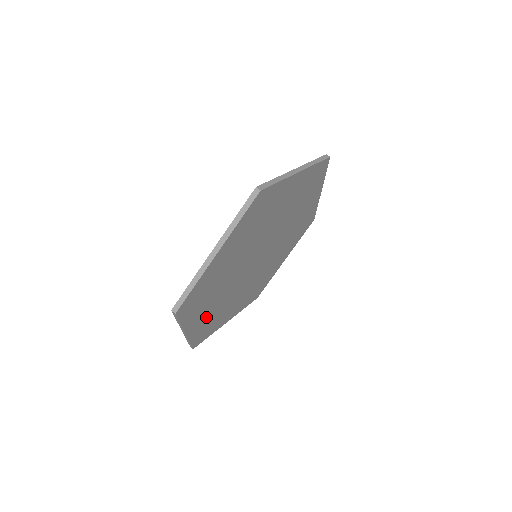
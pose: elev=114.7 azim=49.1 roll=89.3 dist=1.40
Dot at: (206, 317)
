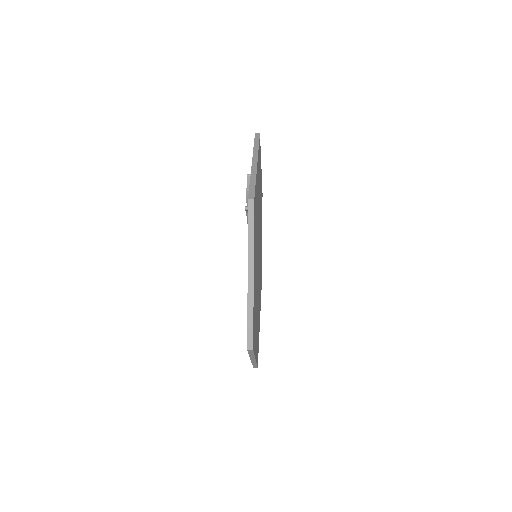
Dot at: occluded
